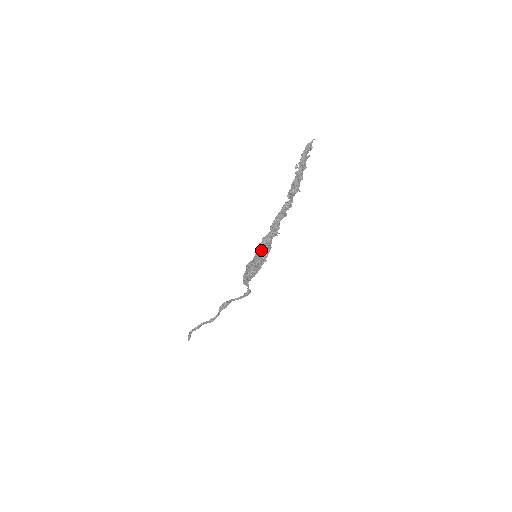
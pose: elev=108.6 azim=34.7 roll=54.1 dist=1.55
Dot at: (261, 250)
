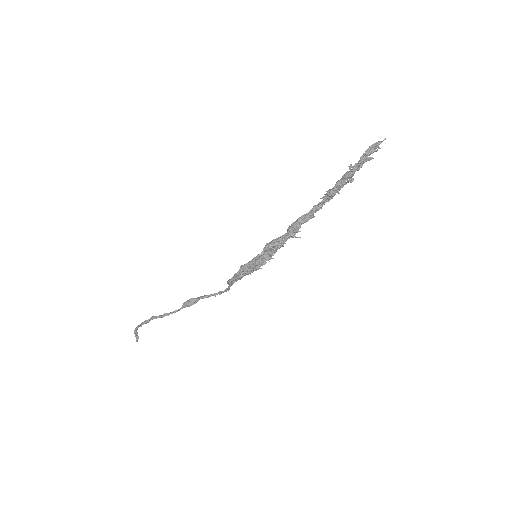
Dot at: (268, 252)
